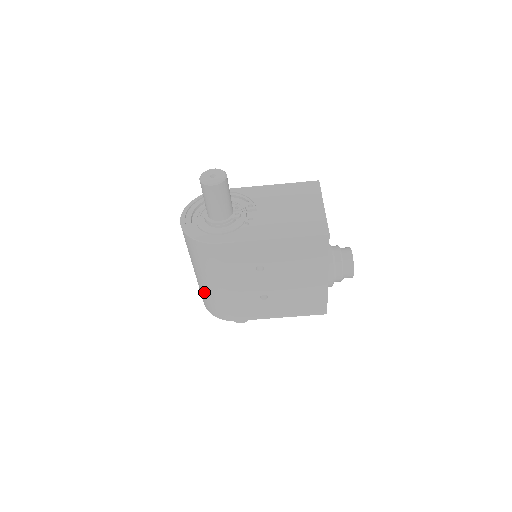
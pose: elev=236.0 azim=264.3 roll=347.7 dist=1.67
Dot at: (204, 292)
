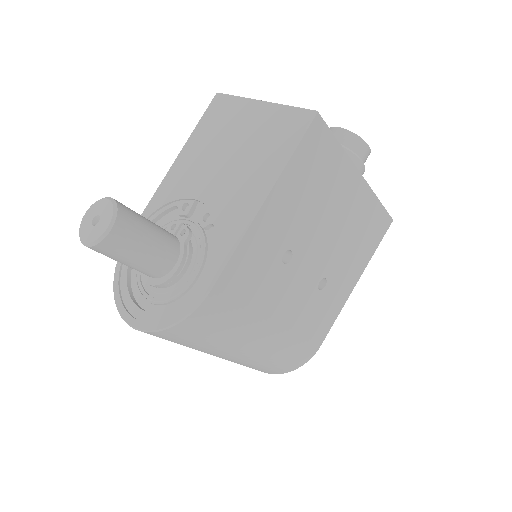
Dot at: (255, 363)
